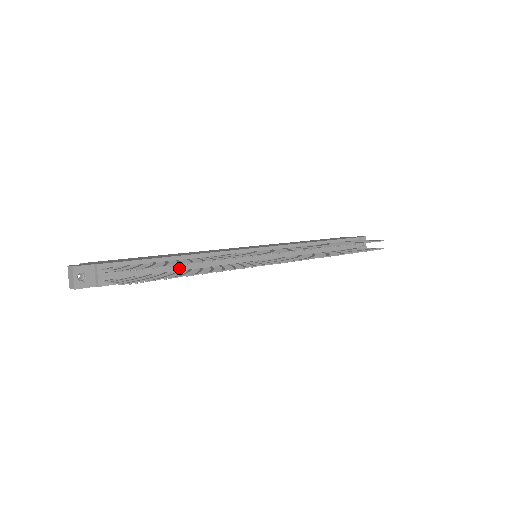
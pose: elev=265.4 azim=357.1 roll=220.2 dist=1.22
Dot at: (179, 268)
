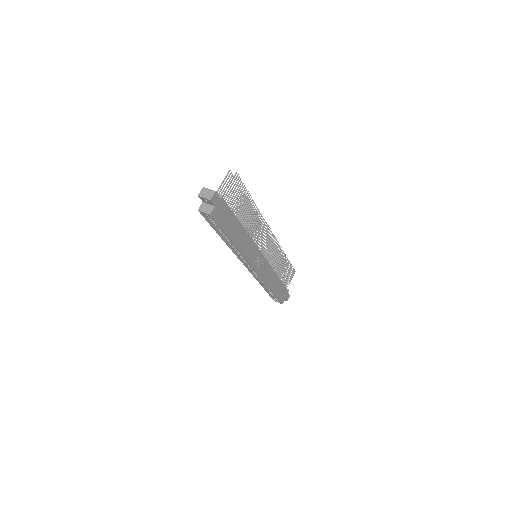
Dot at: occluded
